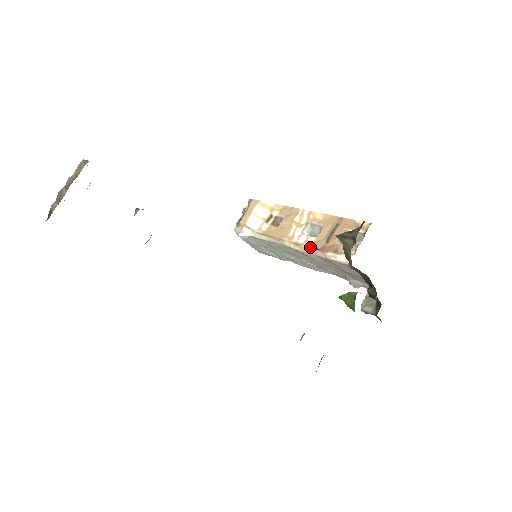
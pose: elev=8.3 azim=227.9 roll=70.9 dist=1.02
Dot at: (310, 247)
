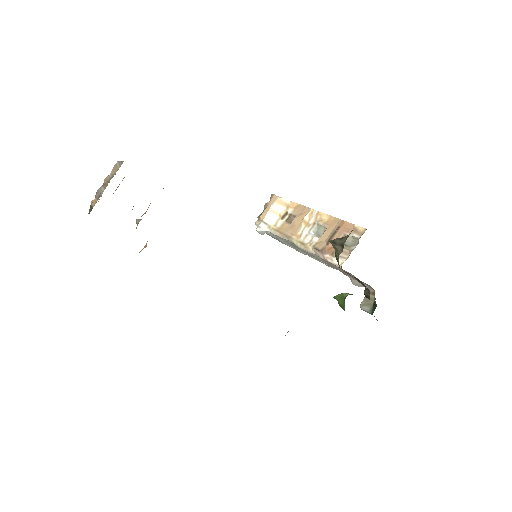
Dot at: (312, 247)
